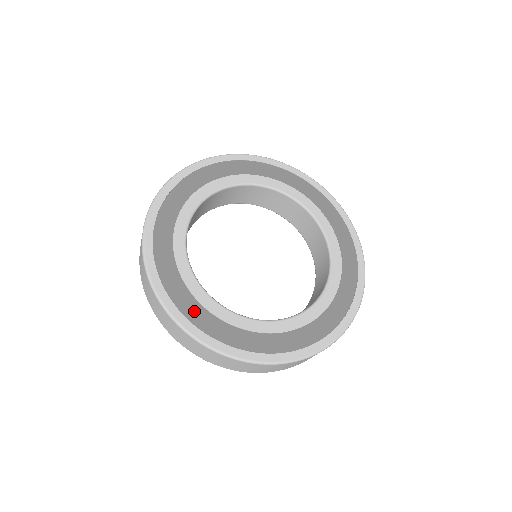
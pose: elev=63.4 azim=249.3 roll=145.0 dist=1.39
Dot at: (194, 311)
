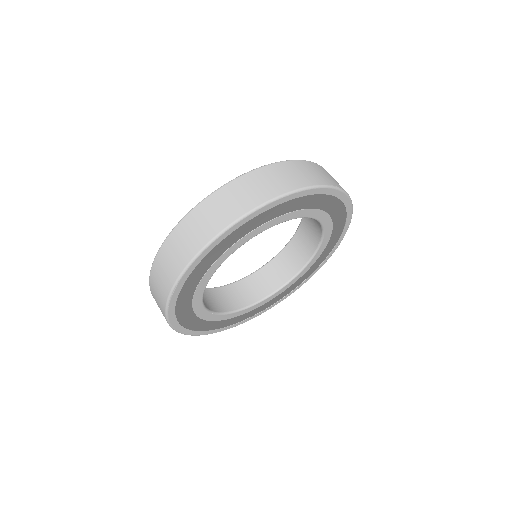
Dot at: occluded
